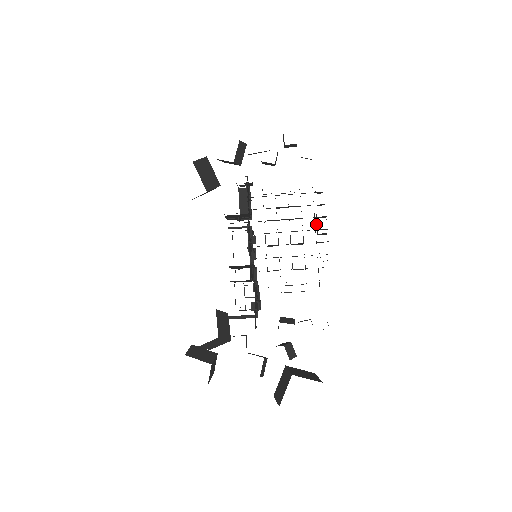
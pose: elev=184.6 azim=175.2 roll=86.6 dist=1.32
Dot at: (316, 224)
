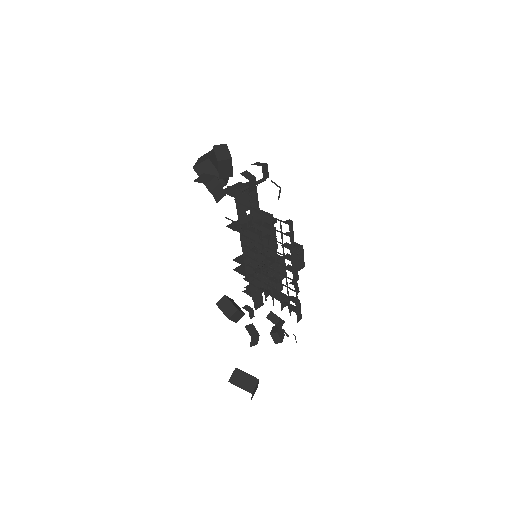
Dot at: occluded
